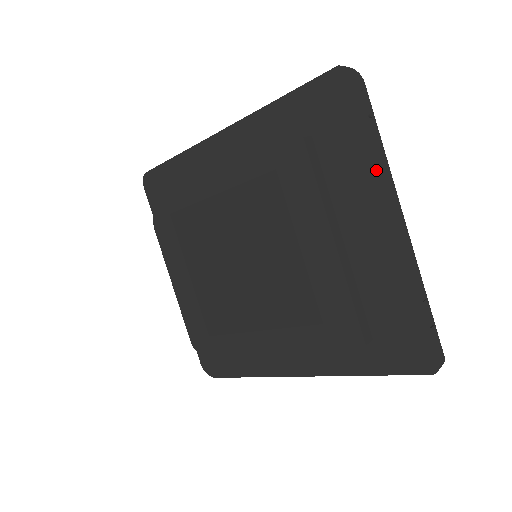
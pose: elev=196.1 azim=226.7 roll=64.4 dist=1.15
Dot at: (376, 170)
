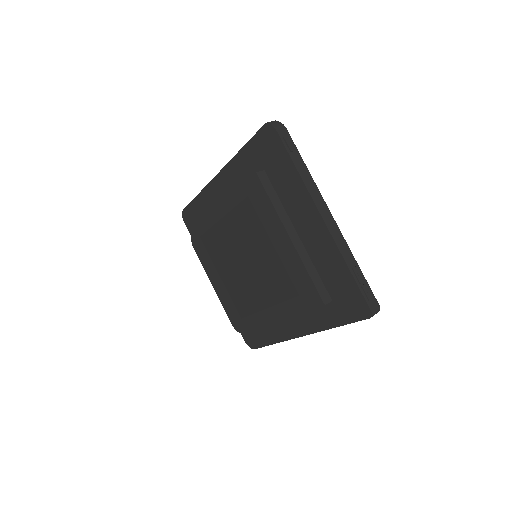
Dot at: (302, 186)
